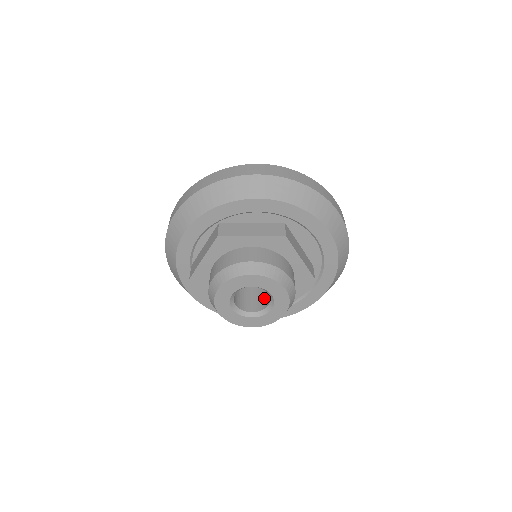
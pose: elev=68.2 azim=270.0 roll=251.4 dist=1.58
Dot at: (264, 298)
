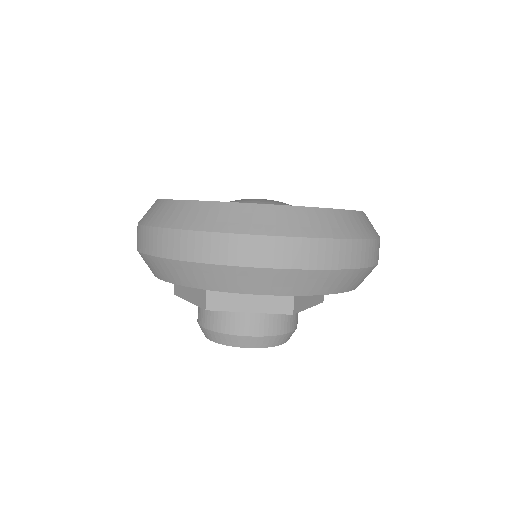
Dot at: occluded
